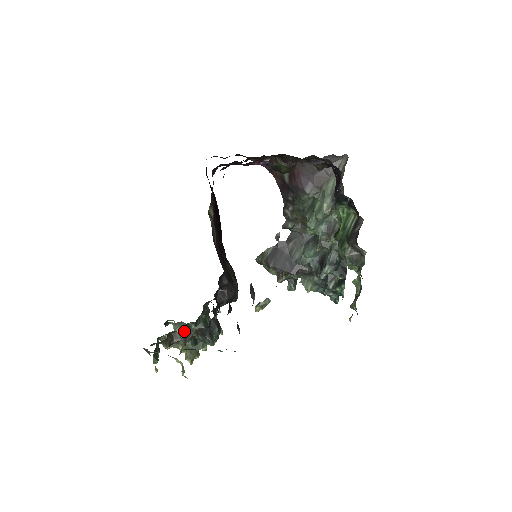
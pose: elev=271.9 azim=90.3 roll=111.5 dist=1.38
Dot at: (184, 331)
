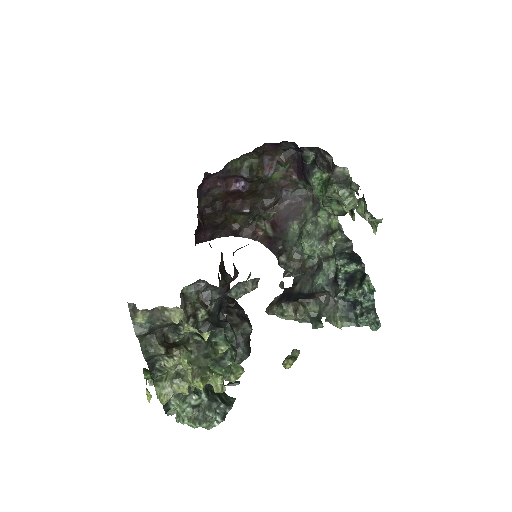
Dot at: (182, 291)
